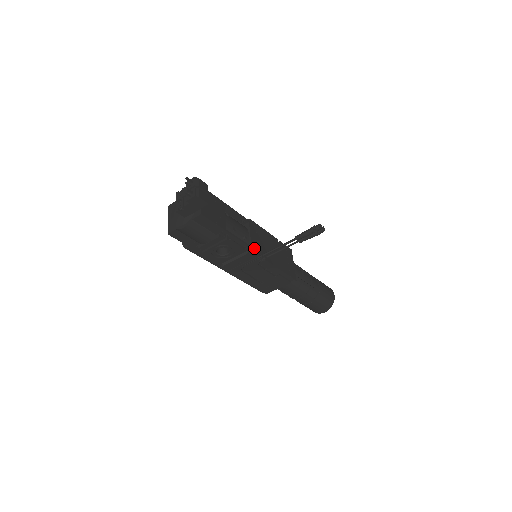
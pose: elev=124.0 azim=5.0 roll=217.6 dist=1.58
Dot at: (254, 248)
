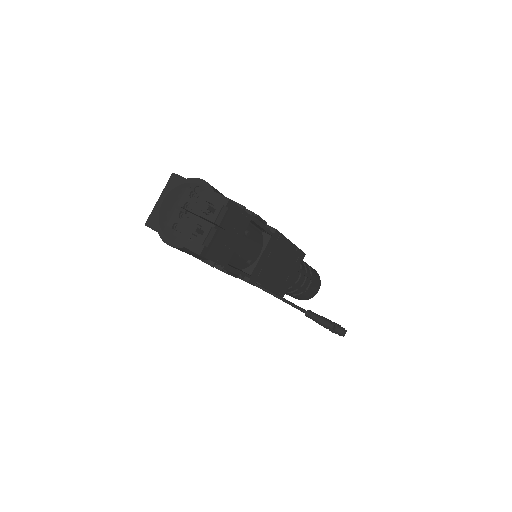
Dot at: (253, 276)
